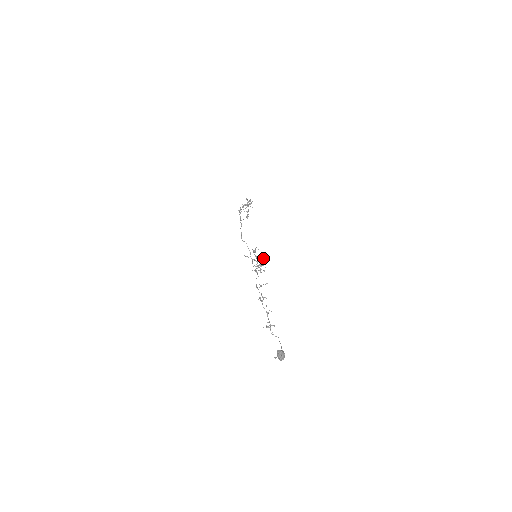
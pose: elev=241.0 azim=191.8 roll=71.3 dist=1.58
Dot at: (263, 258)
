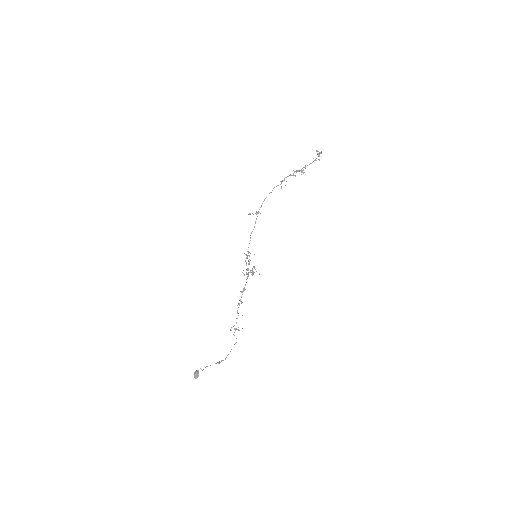
Dot at: occluded
